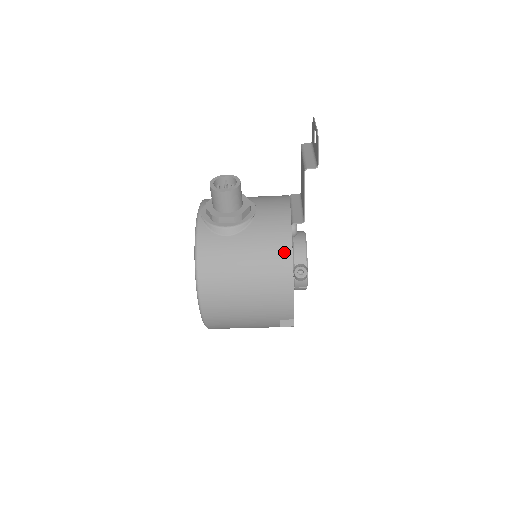
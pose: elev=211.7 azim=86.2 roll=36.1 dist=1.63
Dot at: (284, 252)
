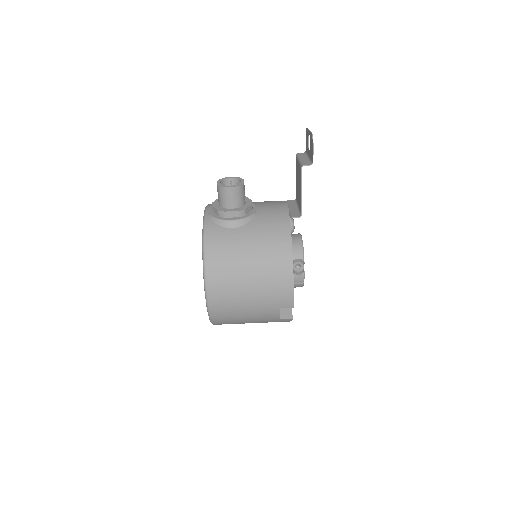
Dot at: (284, 241)
